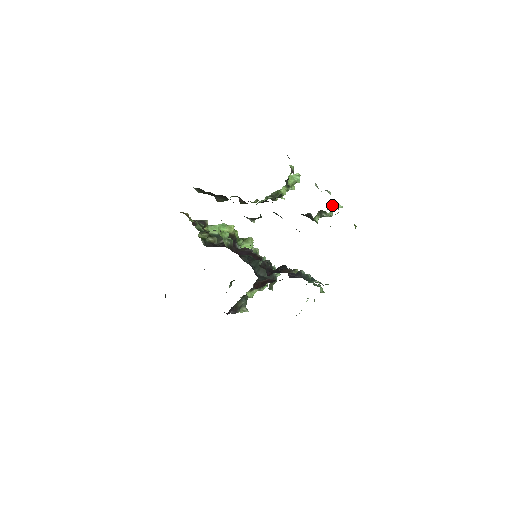
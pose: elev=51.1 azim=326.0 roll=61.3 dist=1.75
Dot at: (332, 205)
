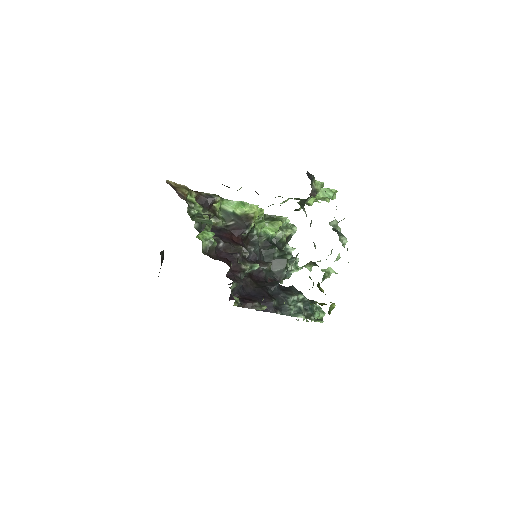
Dot at: (337, 258)
